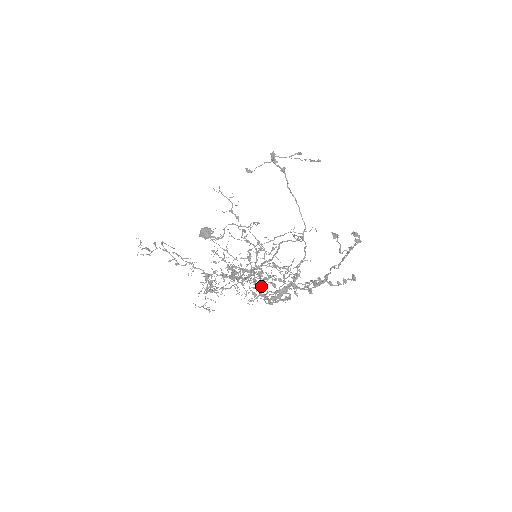
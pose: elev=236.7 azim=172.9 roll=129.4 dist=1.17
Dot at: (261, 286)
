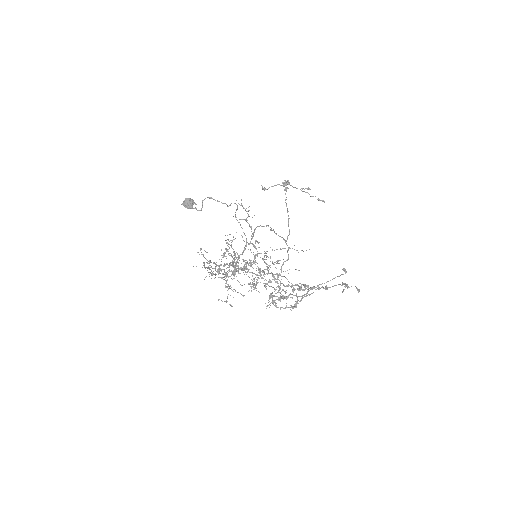
Dot at: occluded
